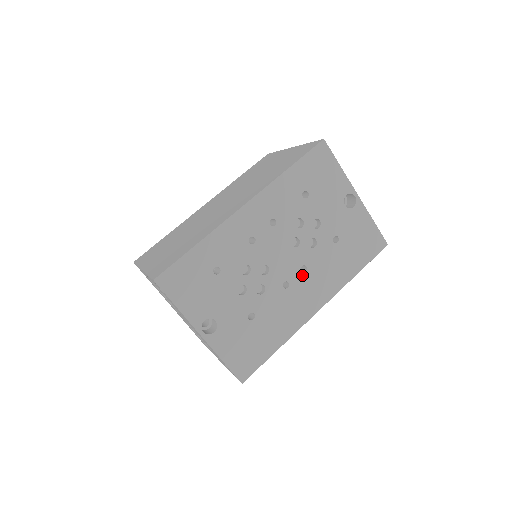
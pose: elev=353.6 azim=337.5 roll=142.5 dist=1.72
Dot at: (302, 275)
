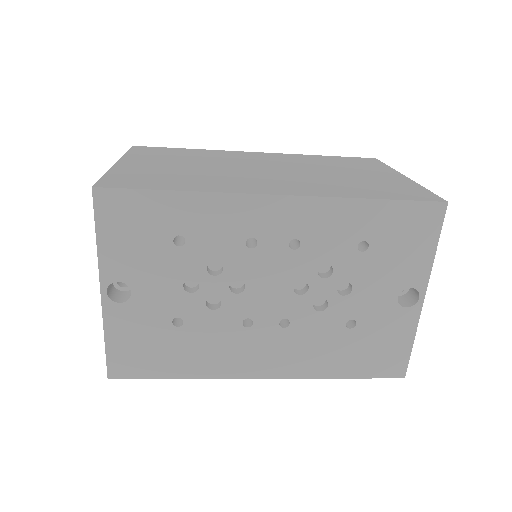
Dot at: (276, 328)
